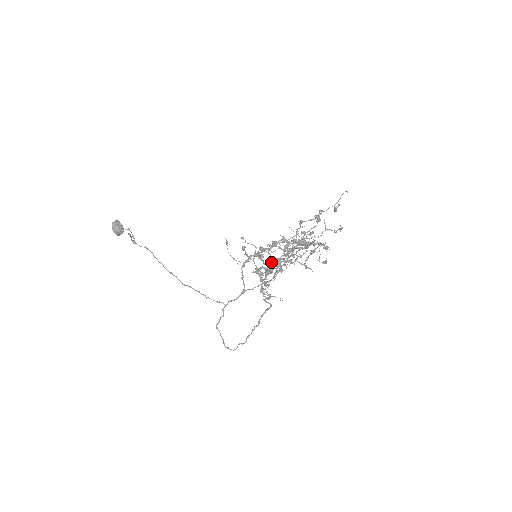
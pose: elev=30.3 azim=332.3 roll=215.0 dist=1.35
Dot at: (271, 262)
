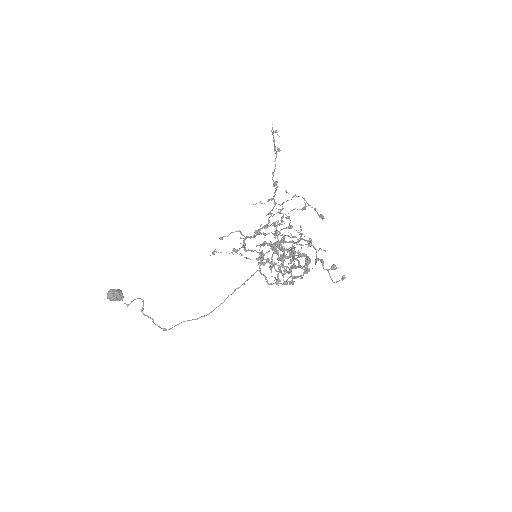
Dot at: occluded
